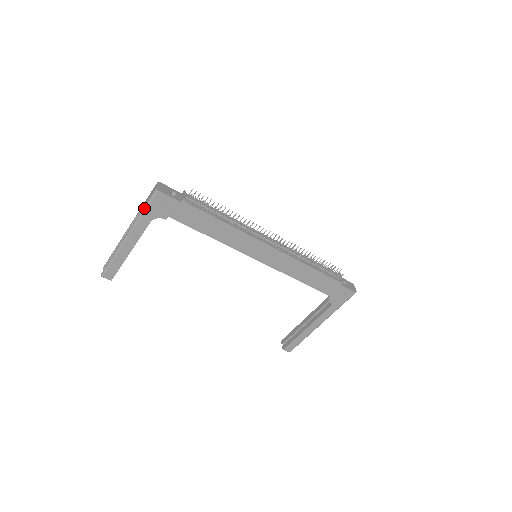
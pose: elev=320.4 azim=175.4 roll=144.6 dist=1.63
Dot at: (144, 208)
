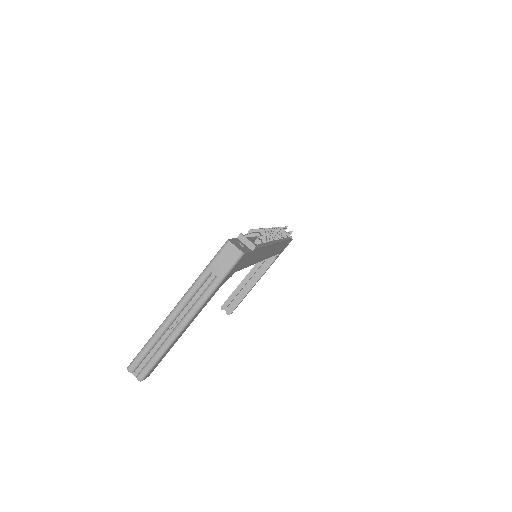
Dot at: (221, 280)
